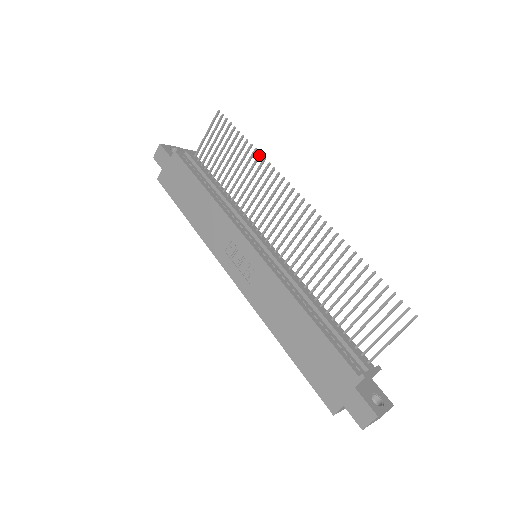
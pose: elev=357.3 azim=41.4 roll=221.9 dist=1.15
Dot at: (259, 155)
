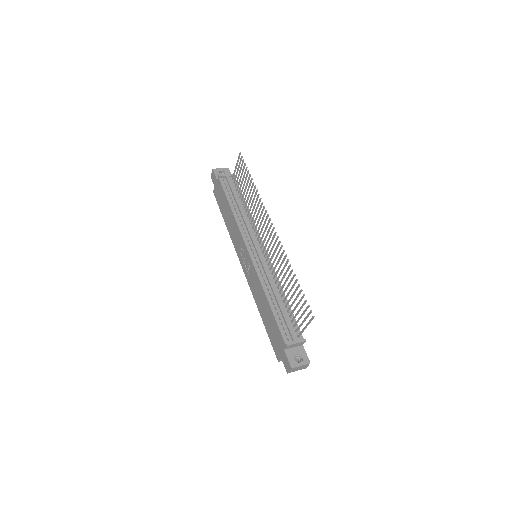
Dot at: (256, 191)
